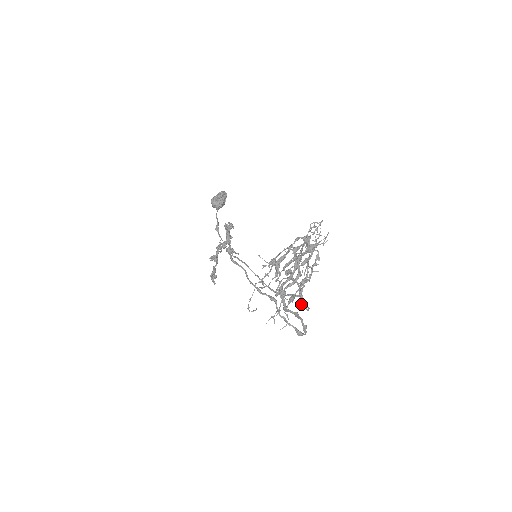
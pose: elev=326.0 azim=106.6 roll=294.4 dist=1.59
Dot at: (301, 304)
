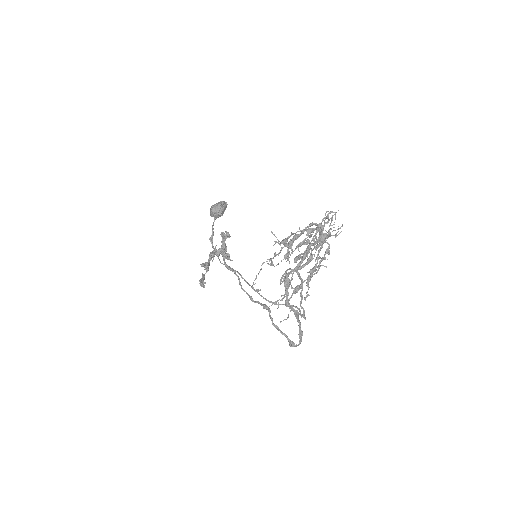
Dot at: (306, 295)
